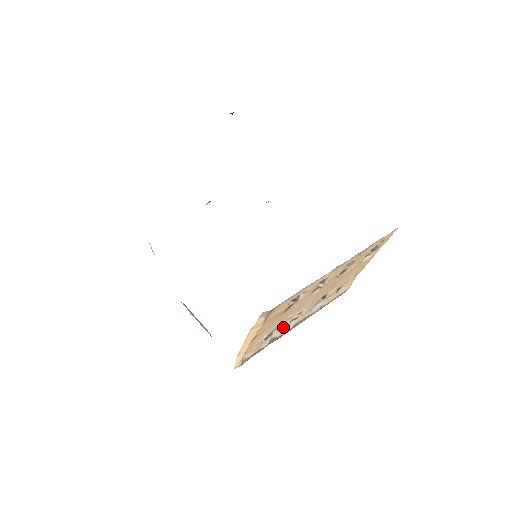
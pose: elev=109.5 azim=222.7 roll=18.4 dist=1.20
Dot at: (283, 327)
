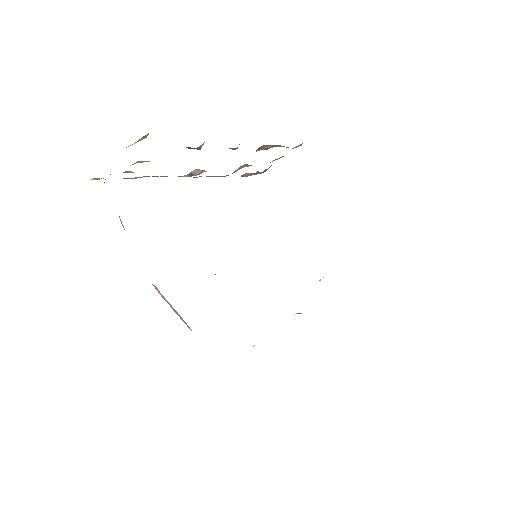
Dot at: occluded
